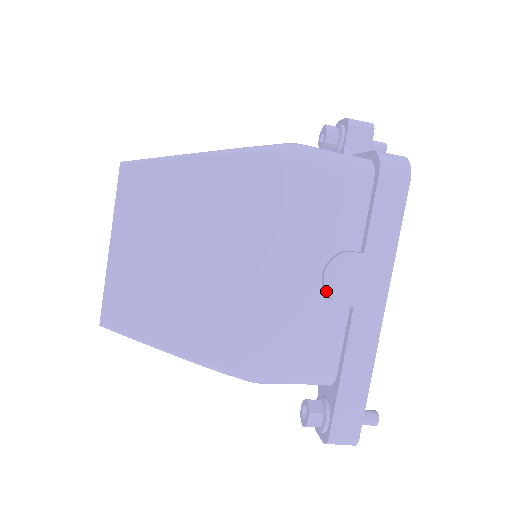
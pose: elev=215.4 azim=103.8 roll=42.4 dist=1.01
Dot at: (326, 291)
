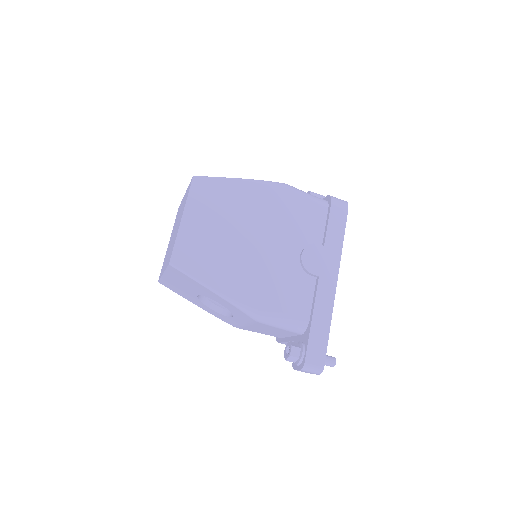
Dot at: (303, 264)
